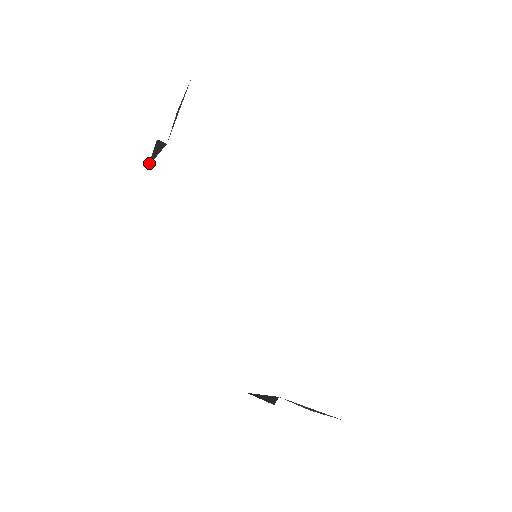
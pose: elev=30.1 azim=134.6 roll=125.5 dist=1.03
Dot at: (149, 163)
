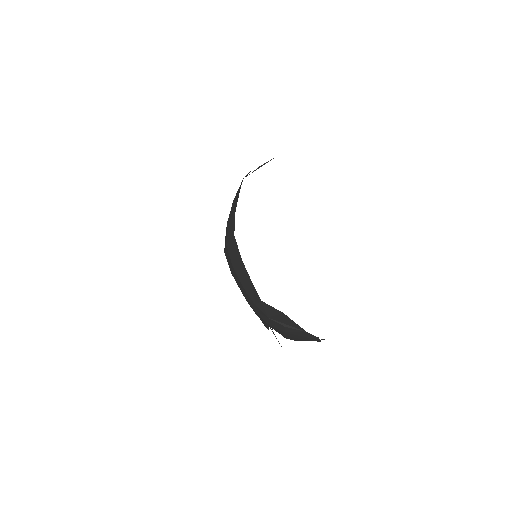
Dot at: (245, 176)
